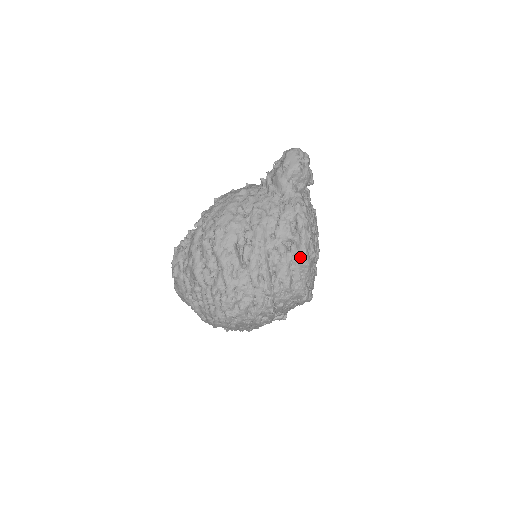
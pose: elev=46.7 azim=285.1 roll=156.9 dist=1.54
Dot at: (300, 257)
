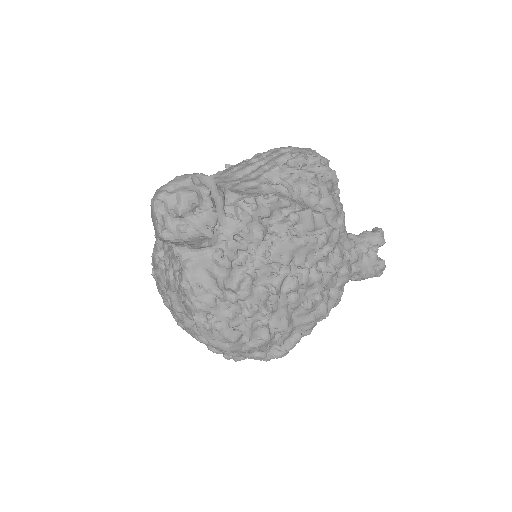
Dot at: occluded
